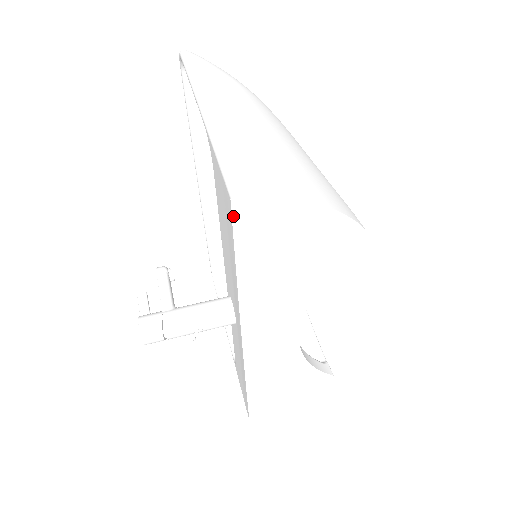
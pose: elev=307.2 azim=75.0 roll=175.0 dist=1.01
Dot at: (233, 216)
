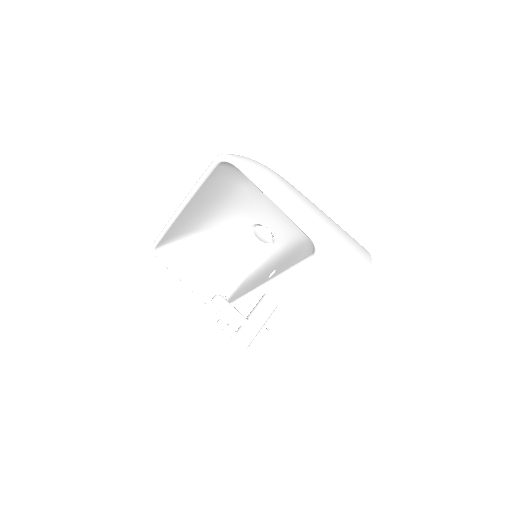
Dot at: (355, 291)
